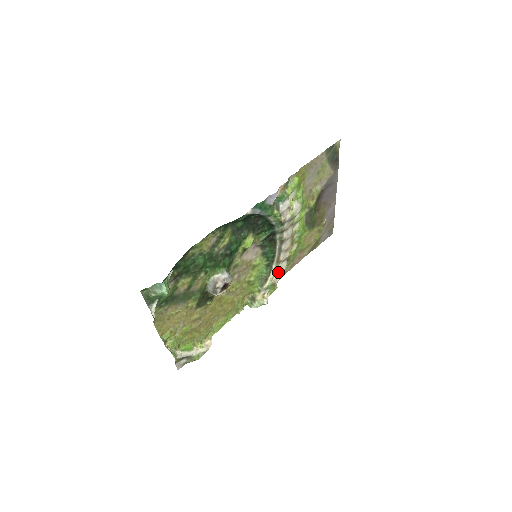
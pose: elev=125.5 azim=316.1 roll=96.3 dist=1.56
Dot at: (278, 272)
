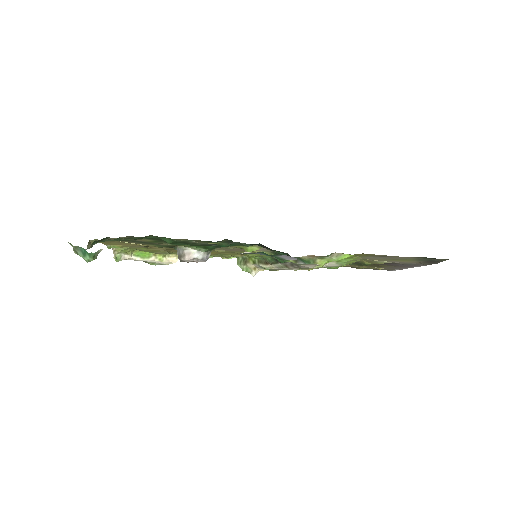
Dot at: occluded
